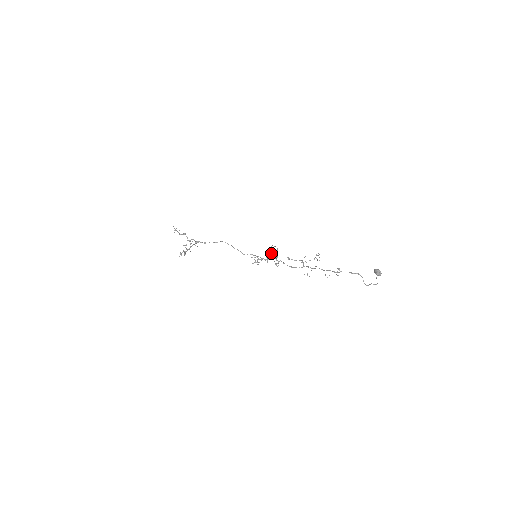
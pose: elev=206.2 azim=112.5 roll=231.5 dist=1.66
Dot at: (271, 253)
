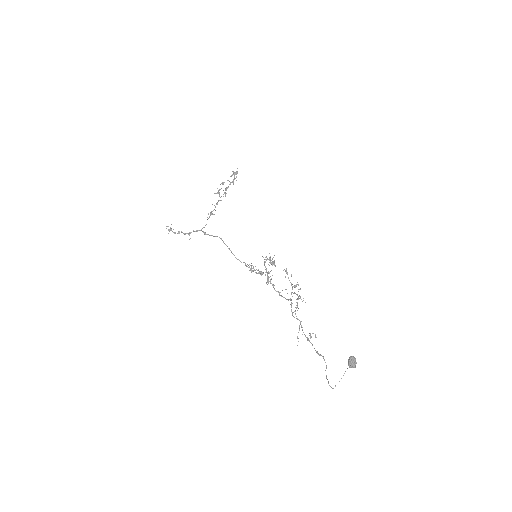
Dot at: (269, 258)
